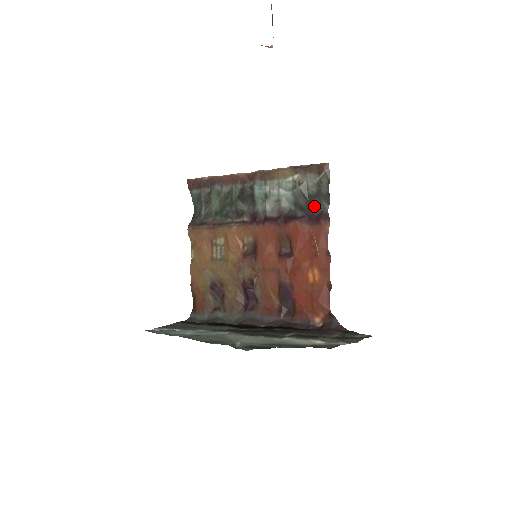
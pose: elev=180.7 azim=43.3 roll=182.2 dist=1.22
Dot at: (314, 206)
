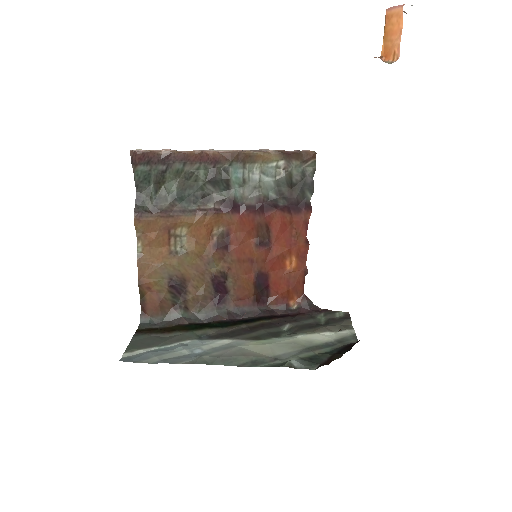
Dot at: (298, 195)
